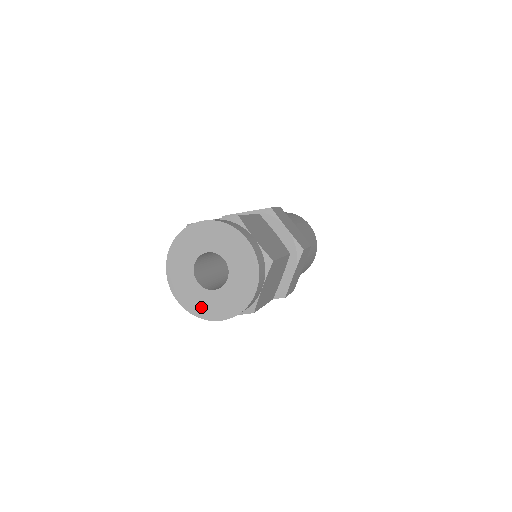
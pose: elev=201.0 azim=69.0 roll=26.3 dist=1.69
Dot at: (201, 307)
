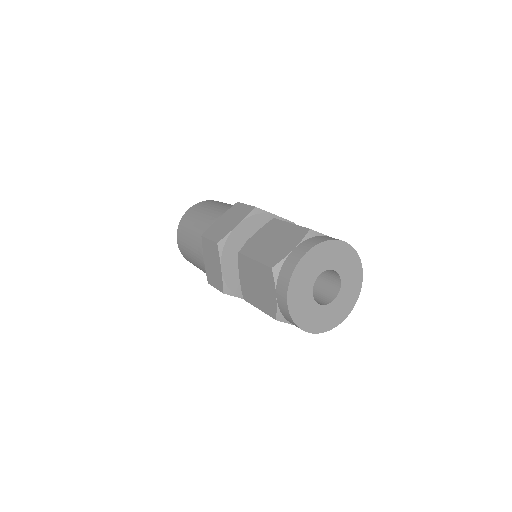
Dot at: (303, 316)
